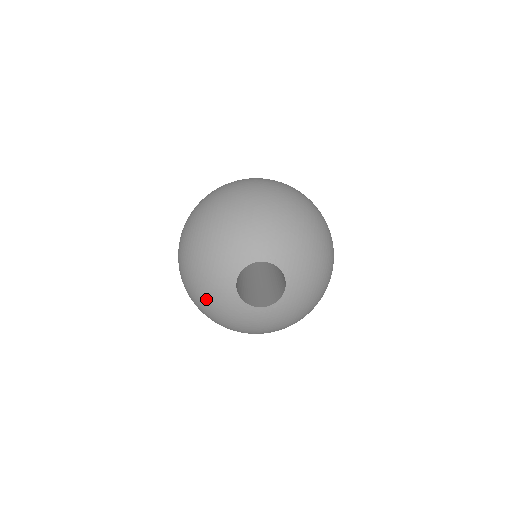
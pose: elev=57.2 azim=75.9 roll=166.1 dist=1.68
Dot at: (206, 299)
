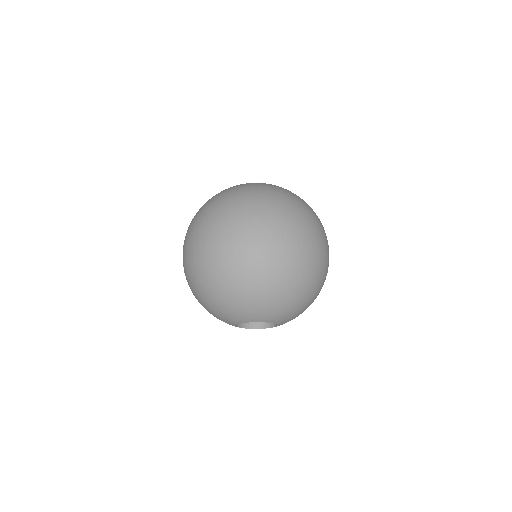
Dot at: occluded
